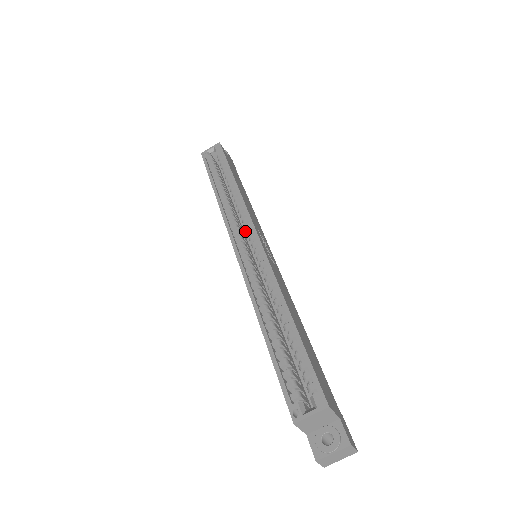
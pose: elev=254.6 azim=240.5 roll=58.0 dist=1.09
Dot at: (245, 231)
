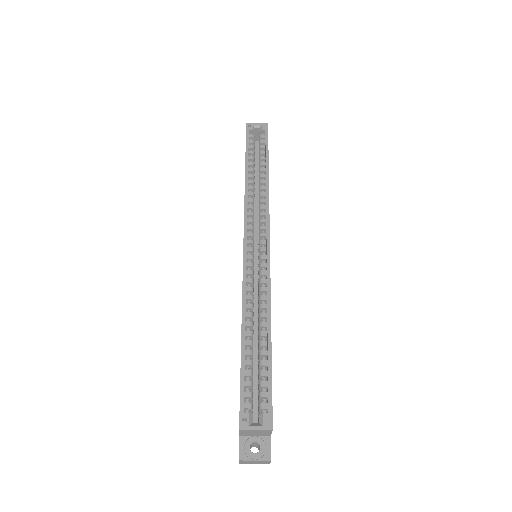
Dot at: (255, 225)
